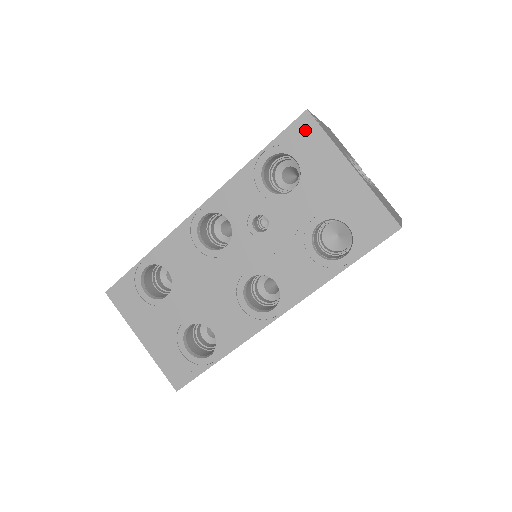
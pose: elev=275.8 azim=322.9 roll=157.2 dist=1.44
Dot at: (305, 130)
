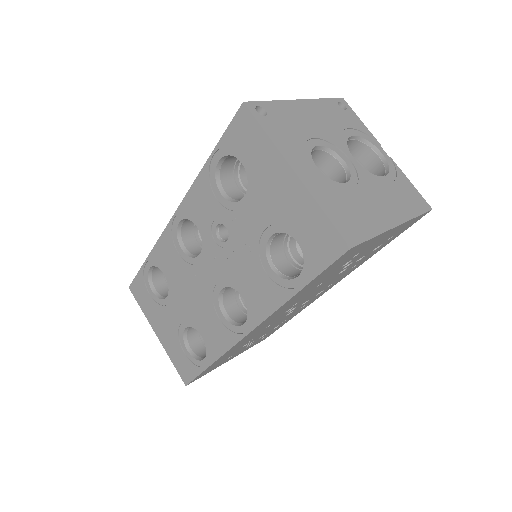
Dot at: (244, 127)
